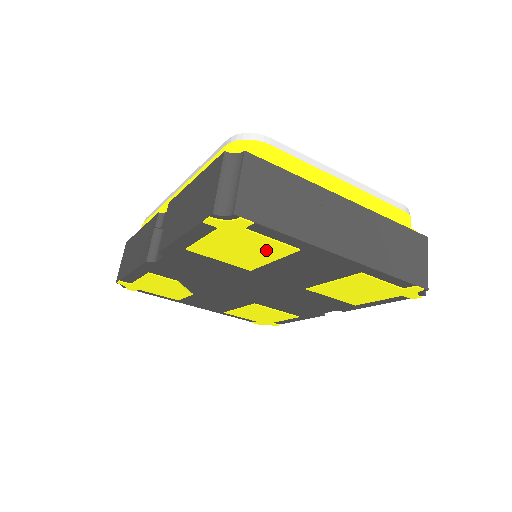
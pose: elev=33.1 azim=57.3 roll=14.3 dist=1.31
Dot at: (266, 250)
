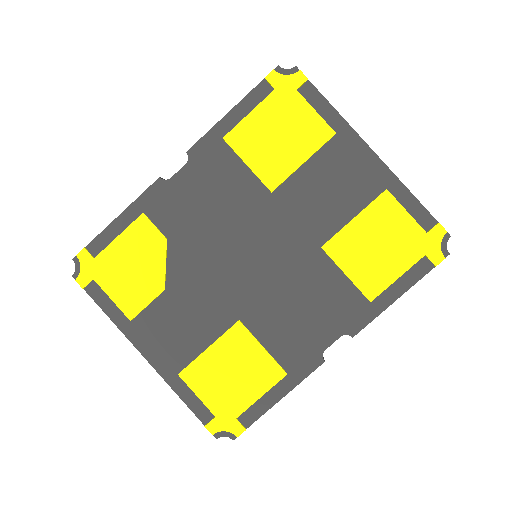
Dot at: (304, 135)
